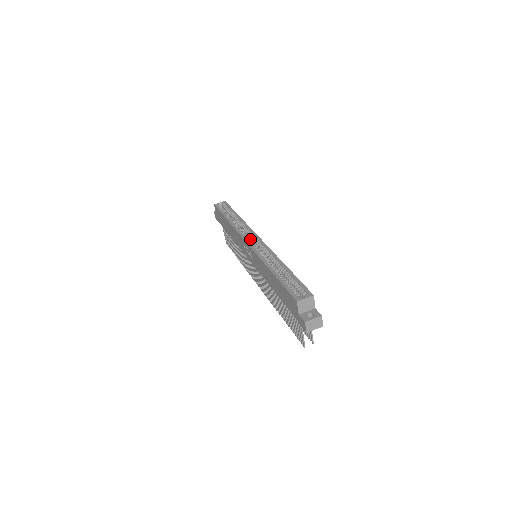
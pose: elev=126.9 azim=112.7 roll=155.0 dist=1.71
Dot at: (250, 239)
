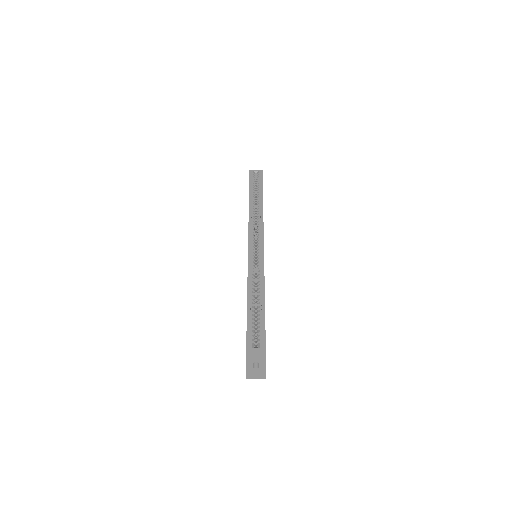
Dot at: (256, 237)
